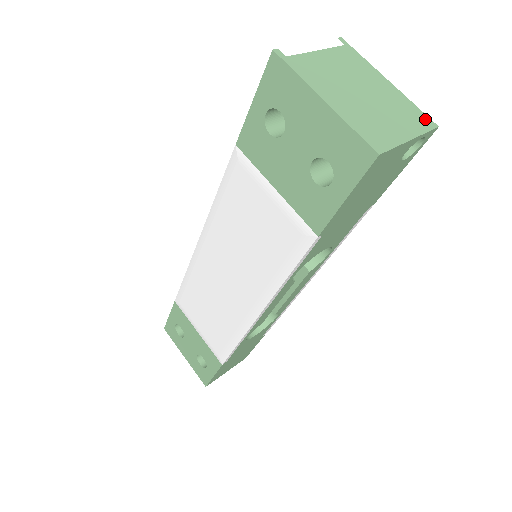
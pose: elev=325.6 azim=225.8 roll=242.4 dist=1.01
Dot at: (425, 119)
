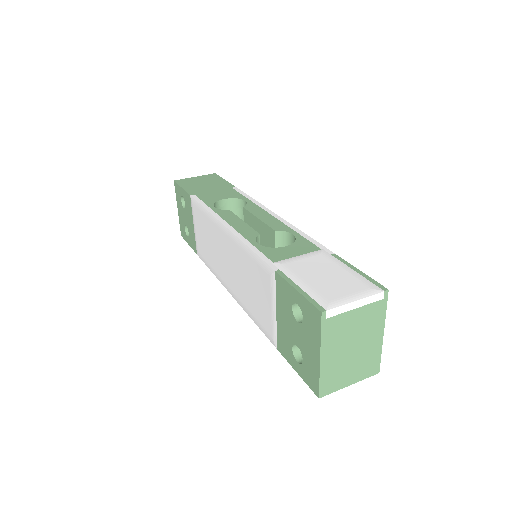
Dot at: (376, 368)
